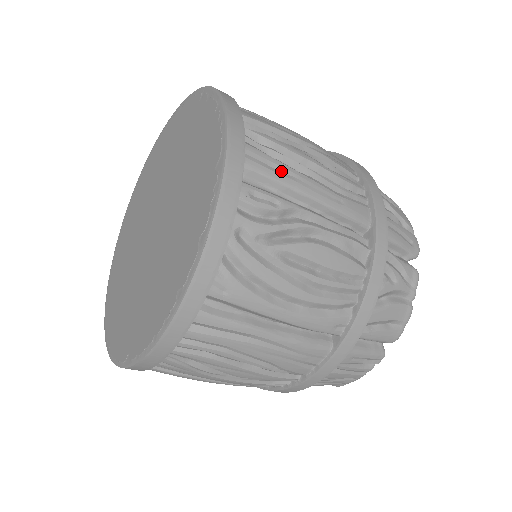
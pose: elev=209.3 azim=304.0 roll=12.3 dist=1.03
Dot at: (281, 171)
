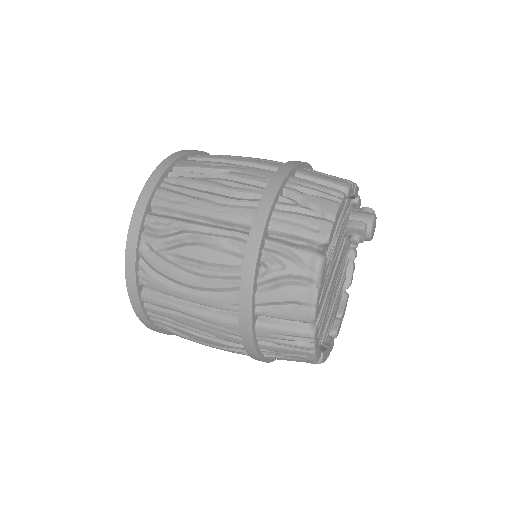
Dot at: (178, 201)
